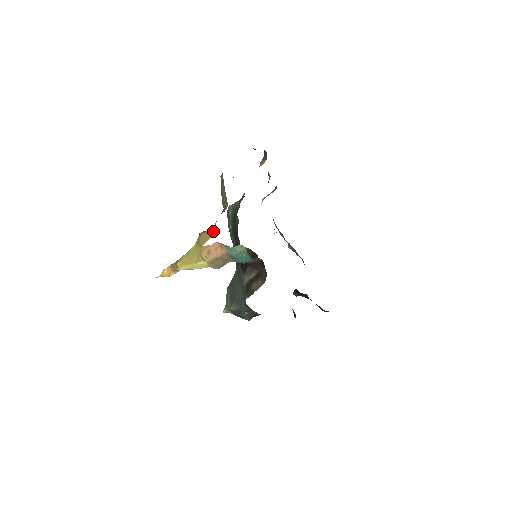
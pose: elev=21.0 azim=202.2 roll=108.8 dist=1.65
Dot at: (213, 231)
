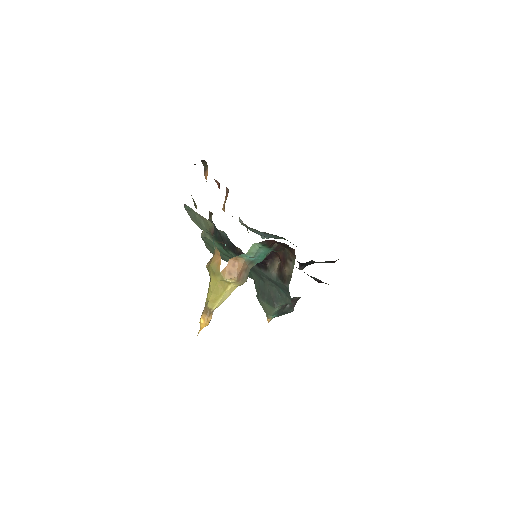
Dot at: (218, 254)
